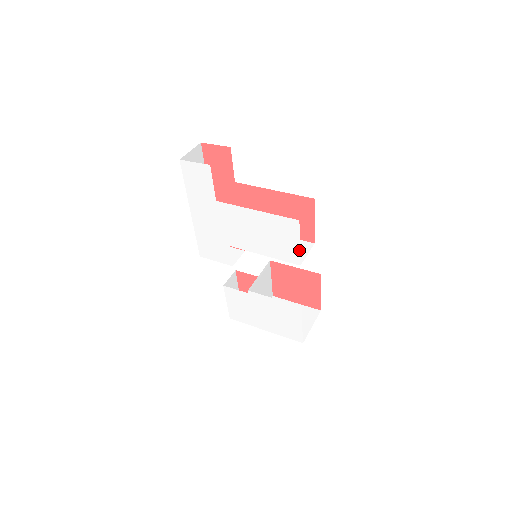
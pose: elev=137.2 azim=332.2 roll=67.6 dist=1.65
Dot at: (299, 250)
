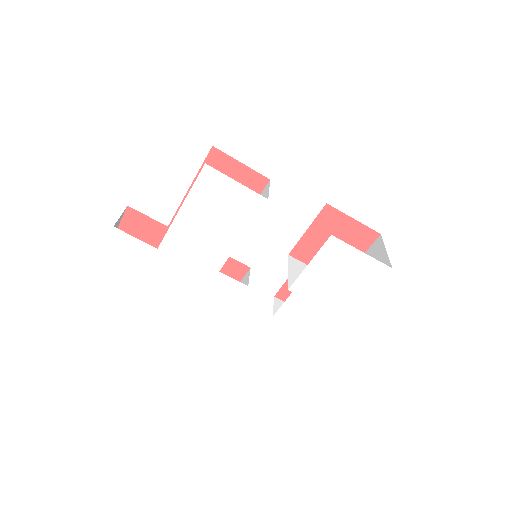
Dot at: (246, 188)
